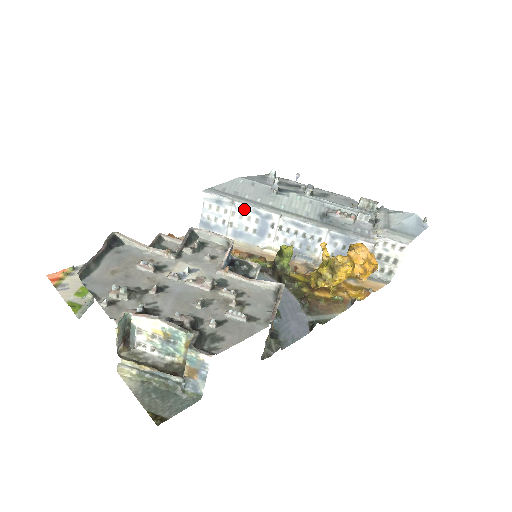
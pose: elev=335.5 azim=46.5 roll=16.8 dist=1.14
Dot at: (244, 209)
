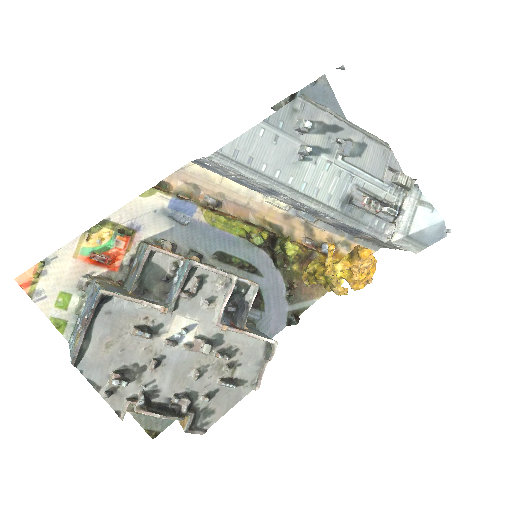
Dot at: (256, 181)
